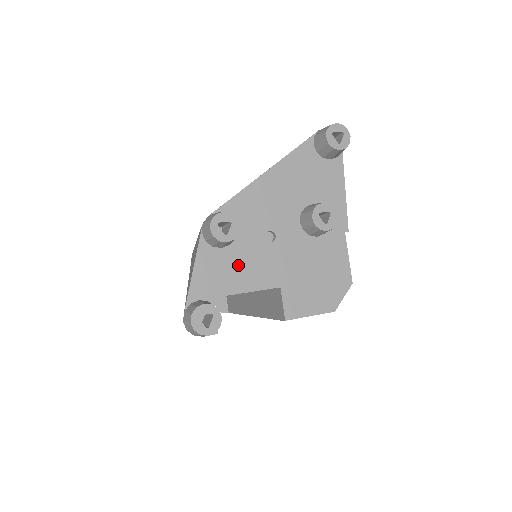
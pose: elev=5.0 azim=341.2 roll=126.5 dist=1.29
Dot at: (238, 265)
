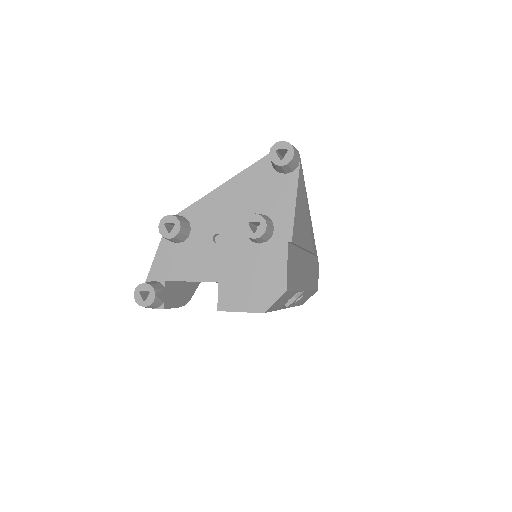
Dot at: (188, 258)
